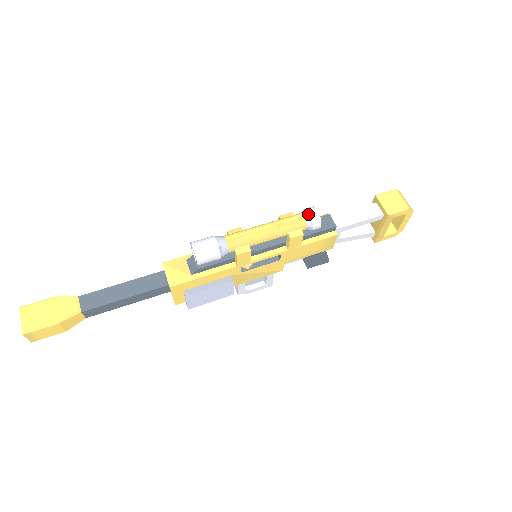
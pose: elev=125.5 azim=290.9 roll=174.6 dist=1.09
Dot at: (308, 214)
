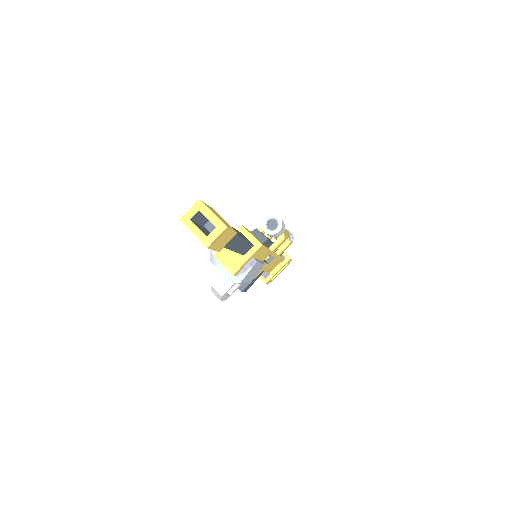
Dot at: (290, 232)
